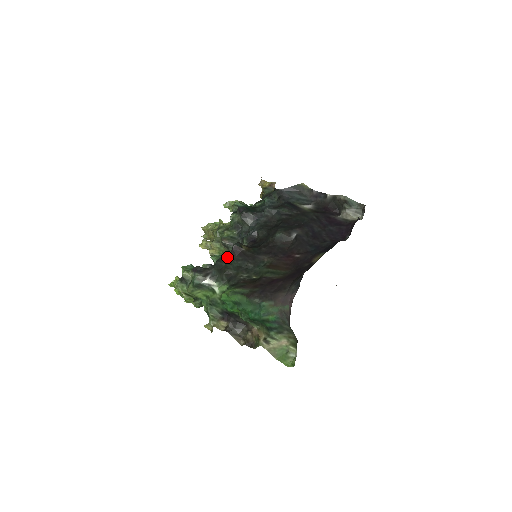
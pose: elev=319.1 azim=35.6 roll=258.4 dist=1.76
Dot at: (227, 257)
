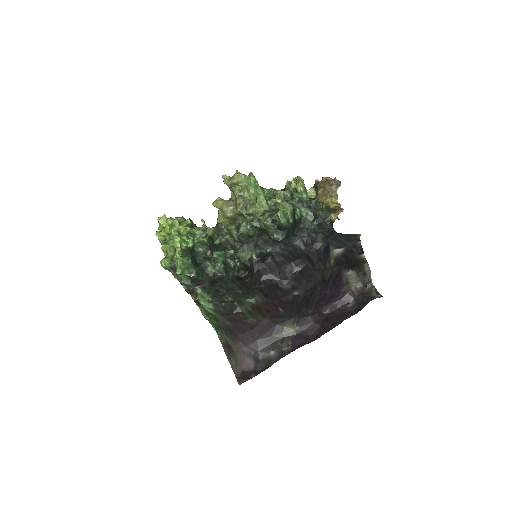
Dot at: (228, 277)
